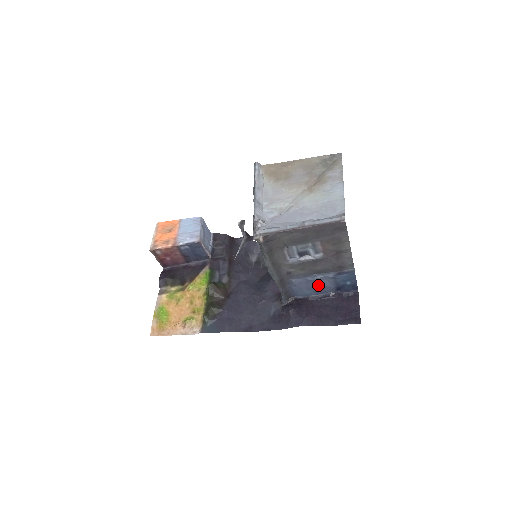
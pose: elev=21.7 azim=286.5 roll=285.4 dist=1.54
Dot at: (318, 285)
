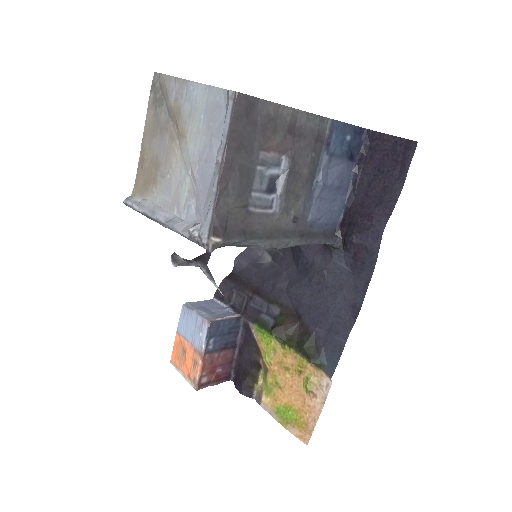
Dot at: (333, 185)
